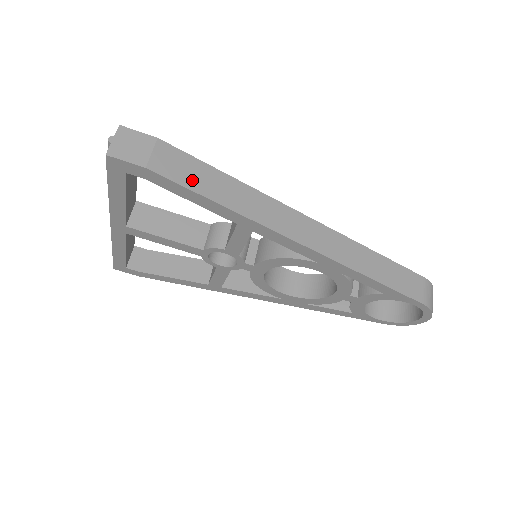
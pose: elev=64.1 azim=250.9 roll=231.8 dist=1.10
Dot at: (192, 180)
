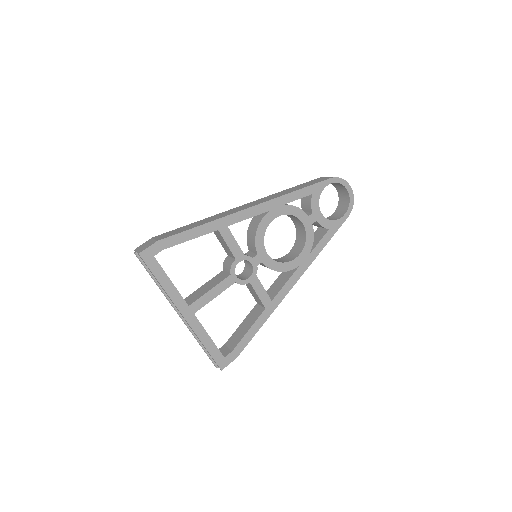
Dot at: (180, 231)
